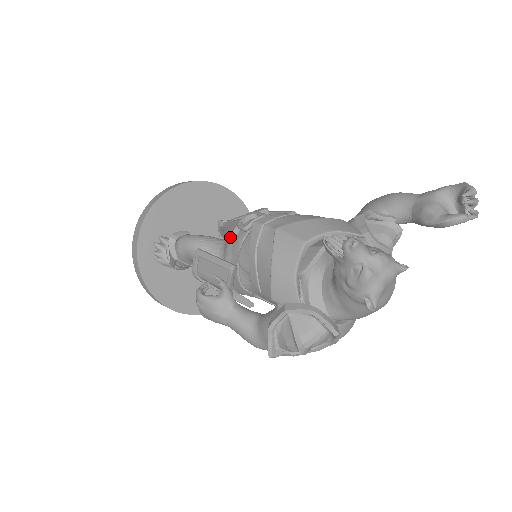
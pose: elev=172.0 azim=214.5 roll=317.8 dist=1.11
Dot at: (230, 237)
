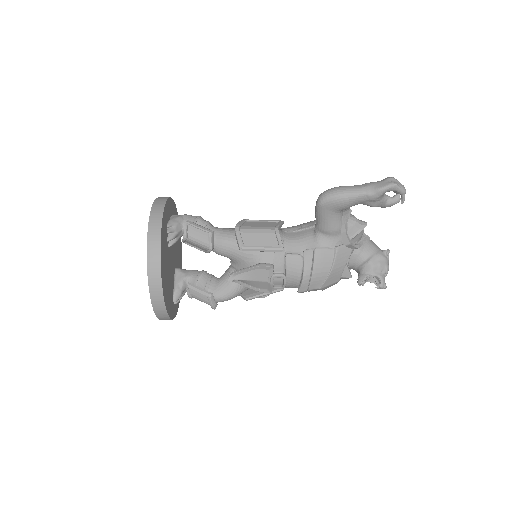
Dot at: occluded
